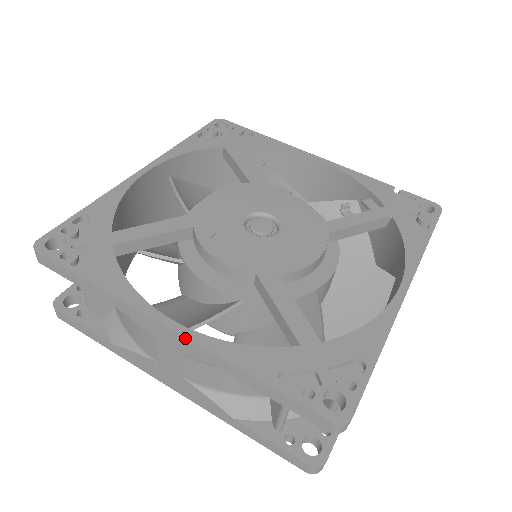
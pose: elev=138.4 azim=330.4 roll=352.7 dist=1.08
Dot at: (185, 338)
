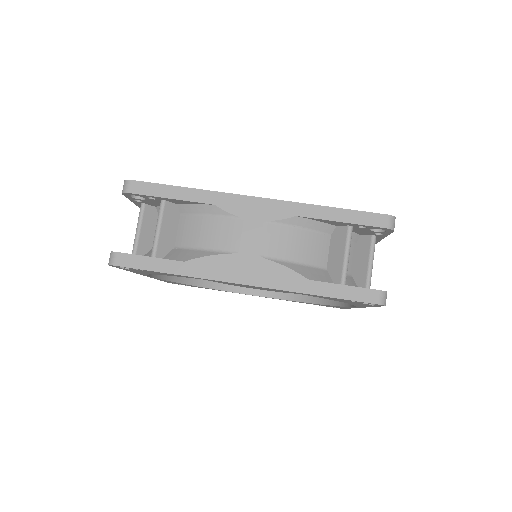
Dot at: (272, 200)
